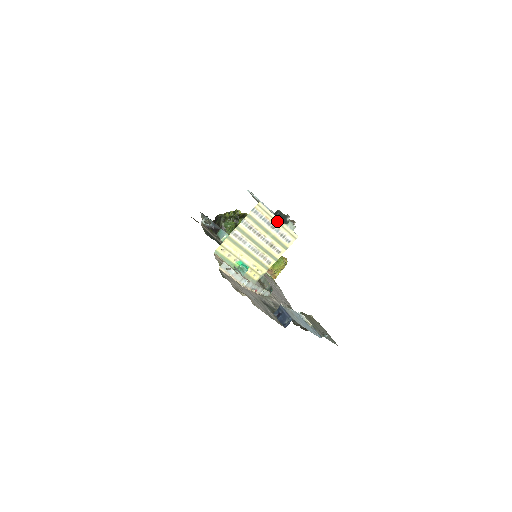
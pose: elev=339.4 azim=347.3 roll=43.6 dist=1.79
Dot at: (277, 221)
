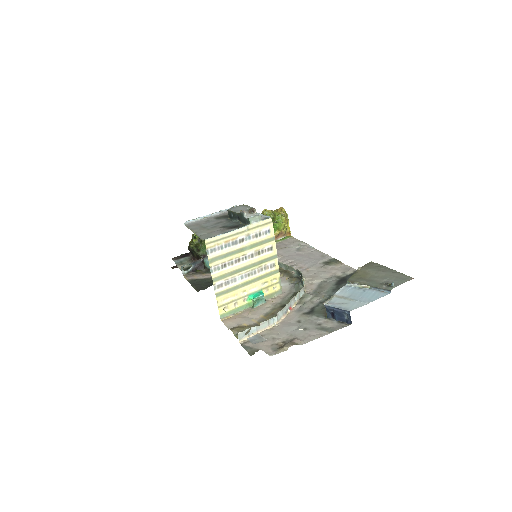
Dot at: (238, 232)
